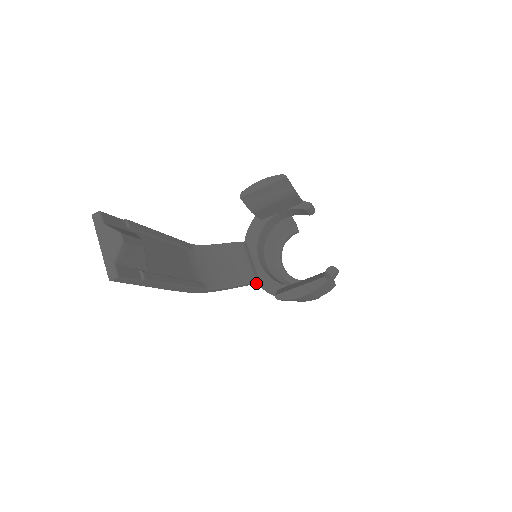
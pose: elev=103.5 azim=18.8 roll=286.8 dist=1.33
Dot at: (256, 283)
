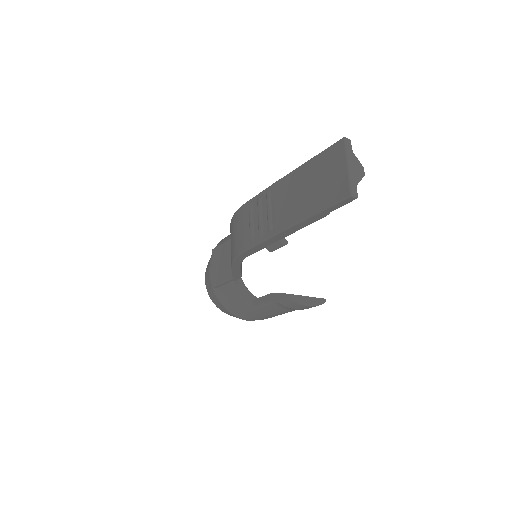
Dot at: (236, 279)
